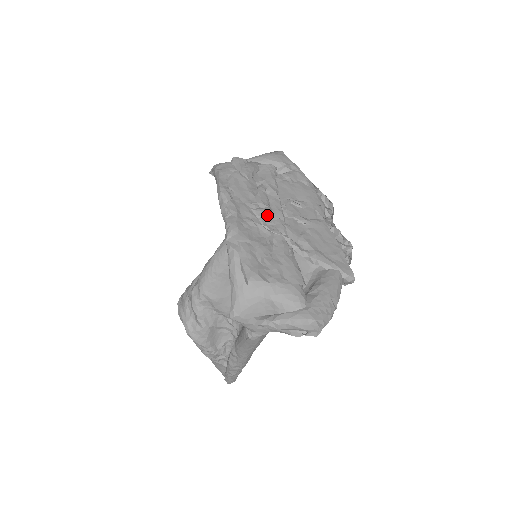
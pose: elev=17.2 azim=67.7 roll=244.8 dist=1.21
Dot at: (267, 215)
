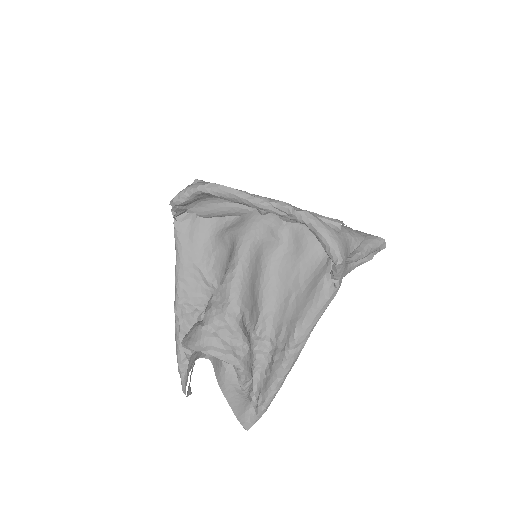
Dot at: occluded
